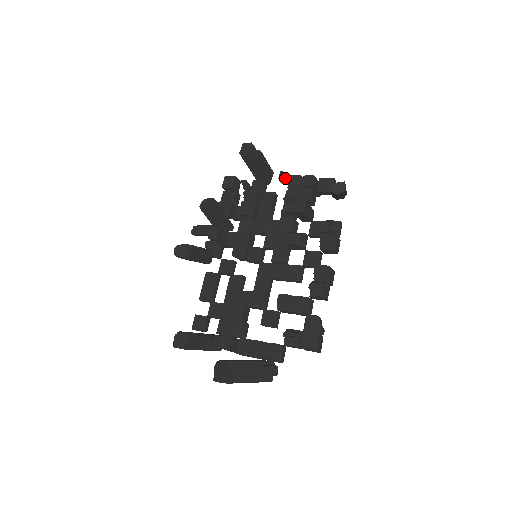
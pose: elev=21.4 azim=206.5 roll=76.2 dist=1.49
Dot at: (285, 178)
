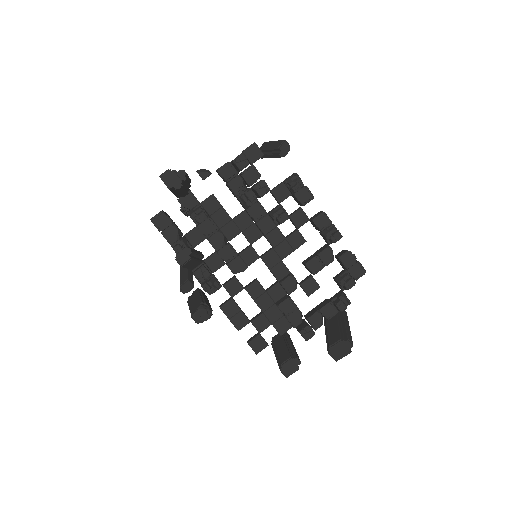
Dot at: (209, 175)
